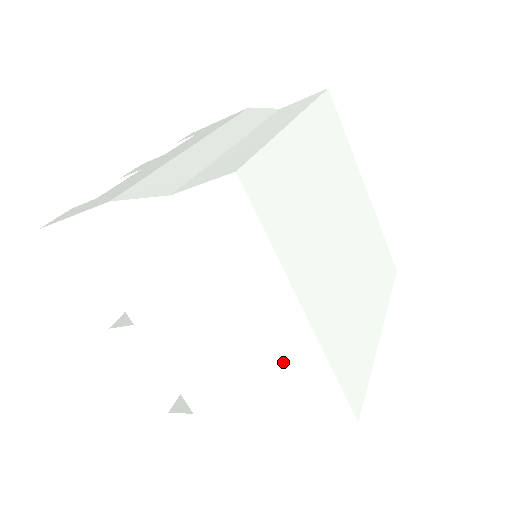
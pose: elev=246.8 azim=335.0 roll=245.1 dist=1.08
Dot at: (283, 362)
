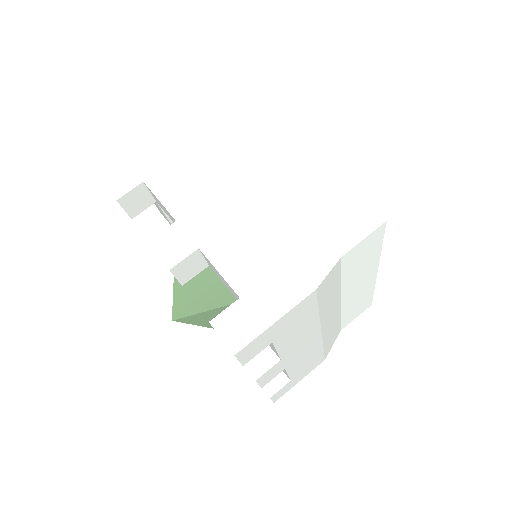
Dot at: (308, 201)
